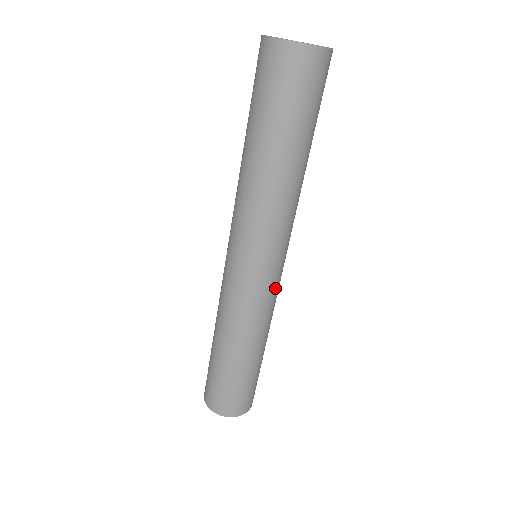
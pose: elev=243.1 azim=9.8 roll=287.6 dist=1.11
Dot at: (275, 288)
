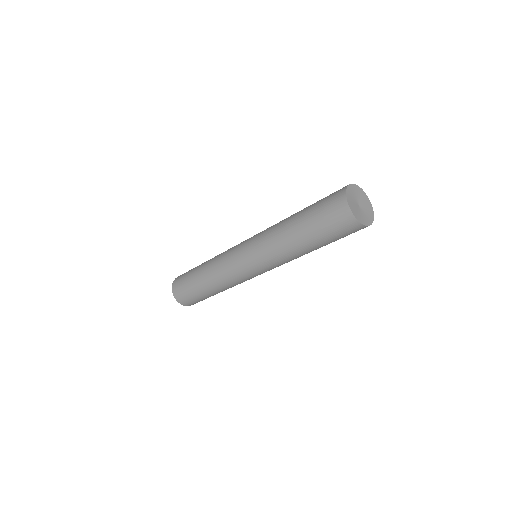
Dot at: occluded
